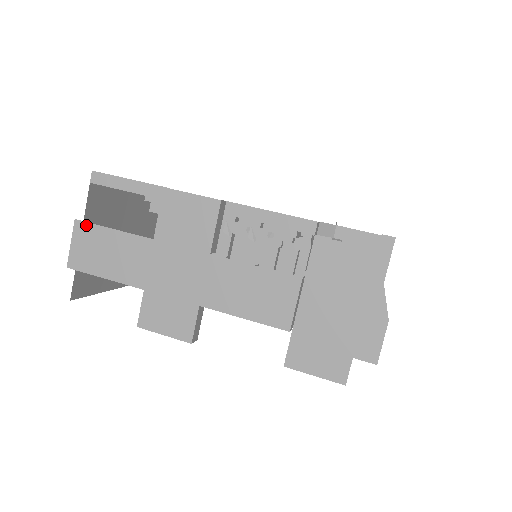
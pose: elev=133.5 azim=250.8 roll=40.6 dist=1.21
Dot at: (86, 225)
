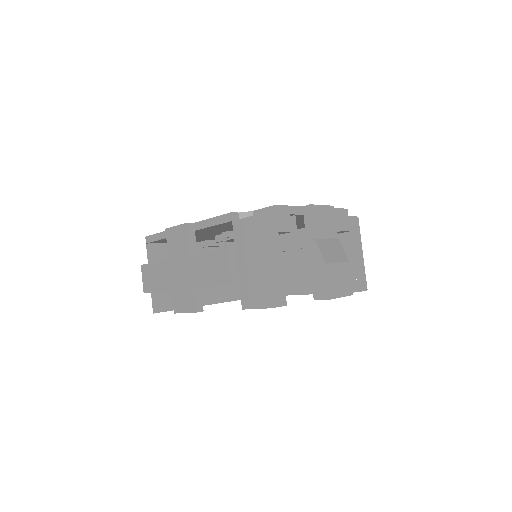
Dot at: (145, 266)
